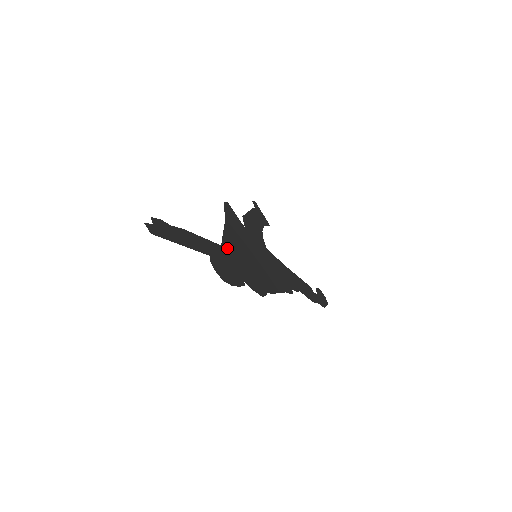
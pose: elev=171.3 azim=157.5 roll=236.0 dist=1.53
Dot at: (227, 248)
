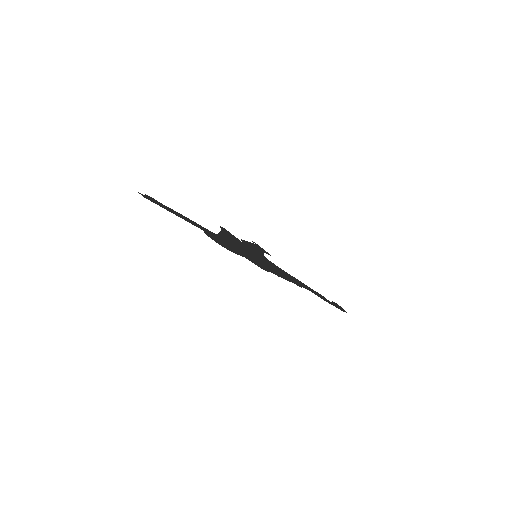
Dot at: (223, 238)
